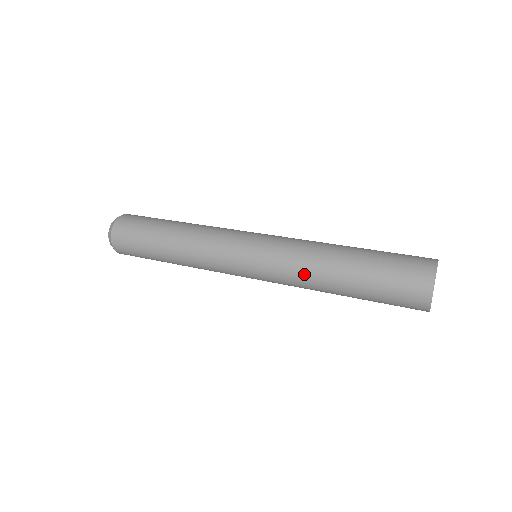
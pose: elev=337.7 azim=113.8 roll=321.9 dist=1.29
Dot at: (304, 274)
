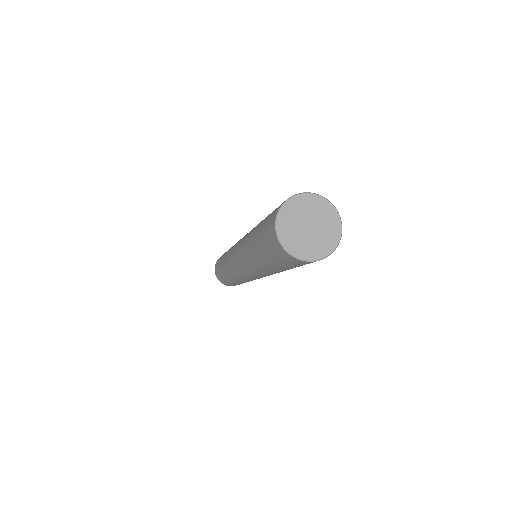
Dot at: occluded
